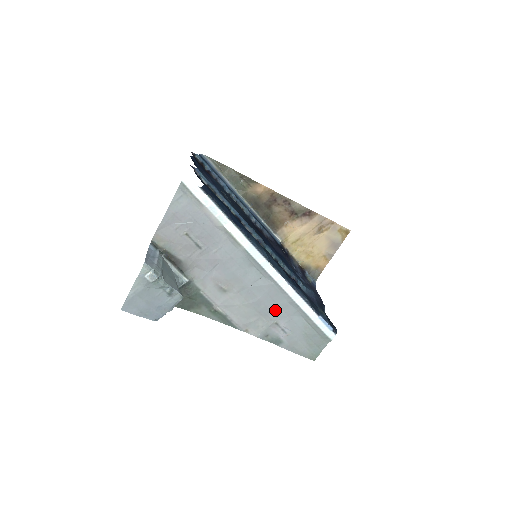
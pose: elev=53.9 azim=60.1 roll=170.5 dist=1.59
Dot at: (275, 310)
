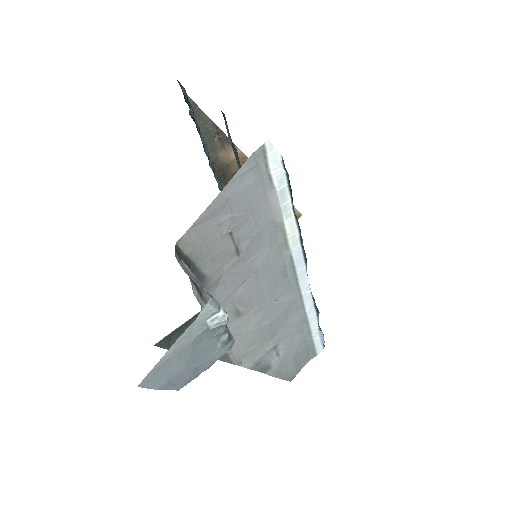
Dot at: (281, 331)
